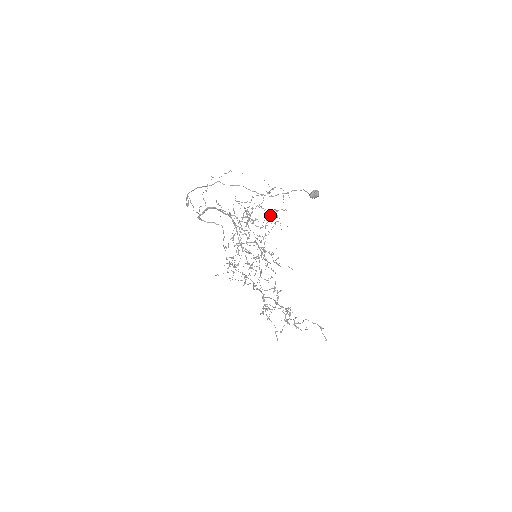
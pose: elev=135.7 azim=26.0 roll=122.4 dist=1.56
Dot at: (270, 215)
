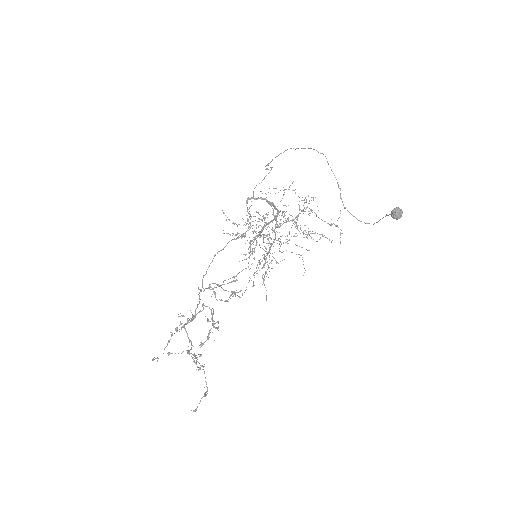
Dot at: (315, 232)
